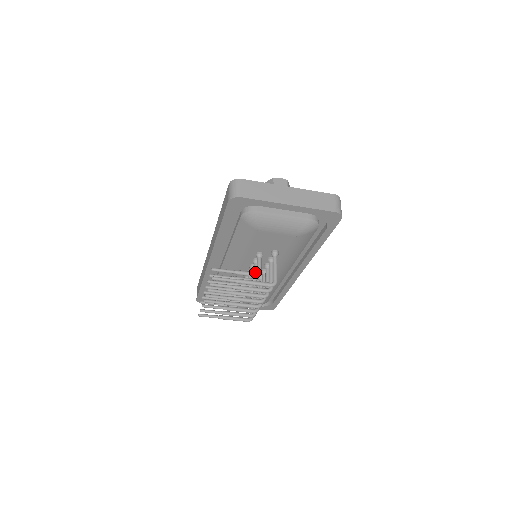
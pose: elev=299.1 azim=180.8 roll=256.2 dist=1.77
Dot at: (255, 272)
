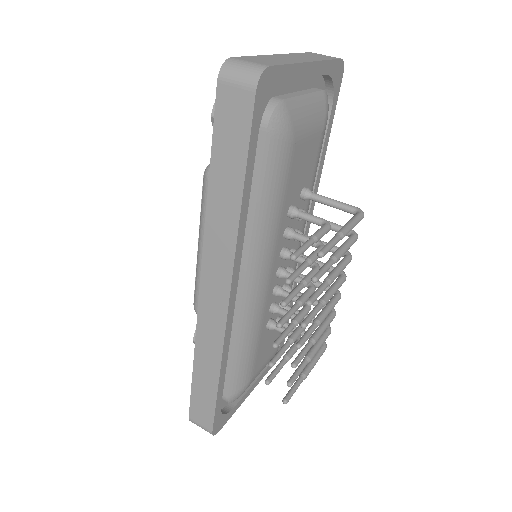
Dot at: (324, 224)
